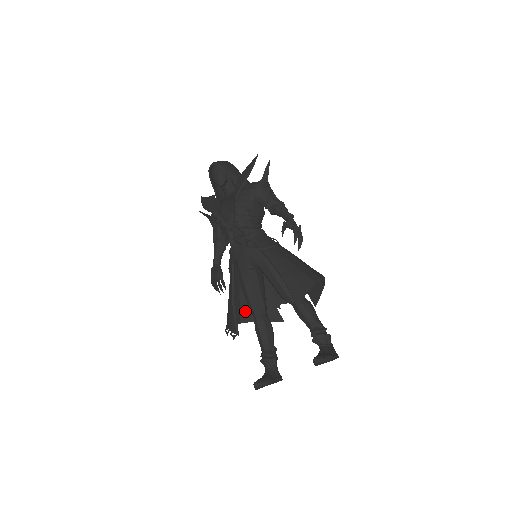
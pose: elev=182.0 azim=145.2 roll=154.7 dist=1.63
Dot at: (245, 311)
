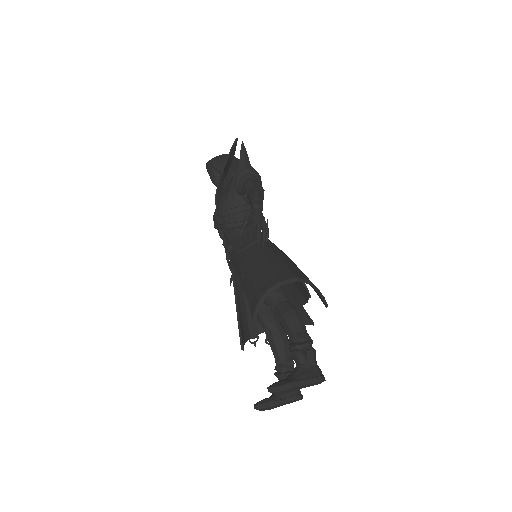
Dot at: occluded
